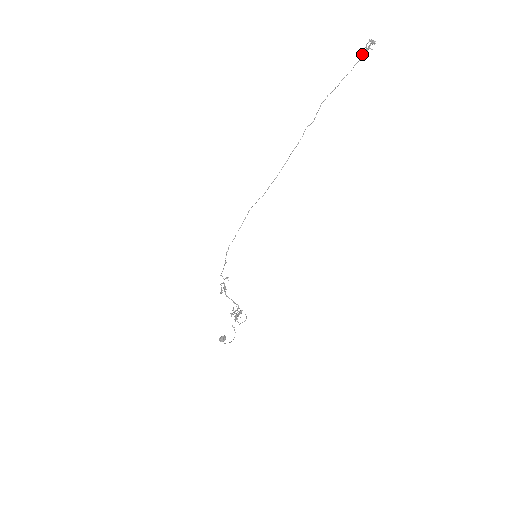
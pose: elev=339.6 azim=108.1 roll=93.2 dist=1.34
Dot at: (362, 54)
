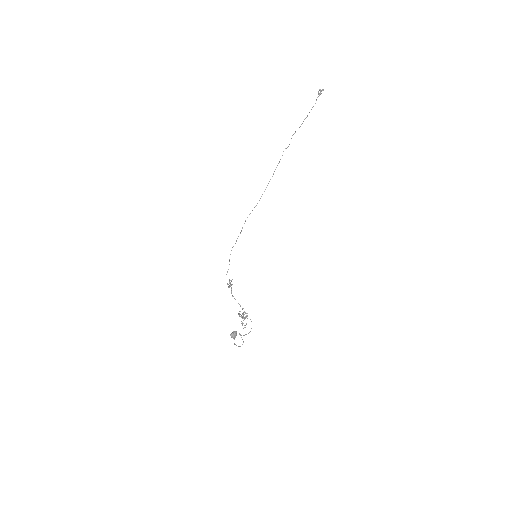
Dot at: (316, 100)
